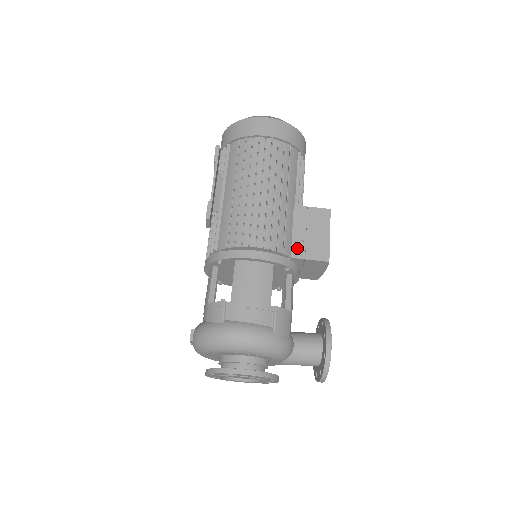
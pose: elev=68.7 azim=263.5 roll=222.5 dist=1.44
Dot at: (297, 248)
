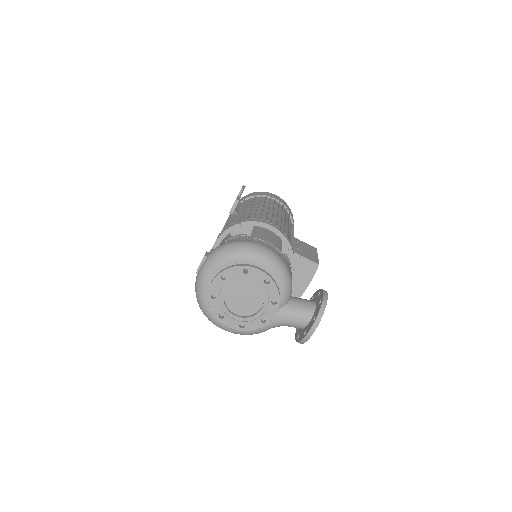
Dot at: (295, 249)
